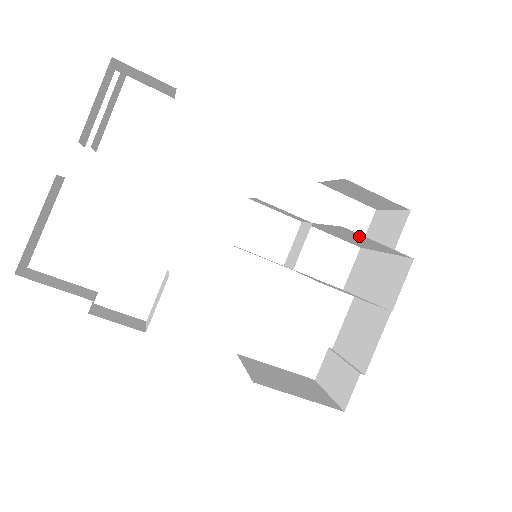
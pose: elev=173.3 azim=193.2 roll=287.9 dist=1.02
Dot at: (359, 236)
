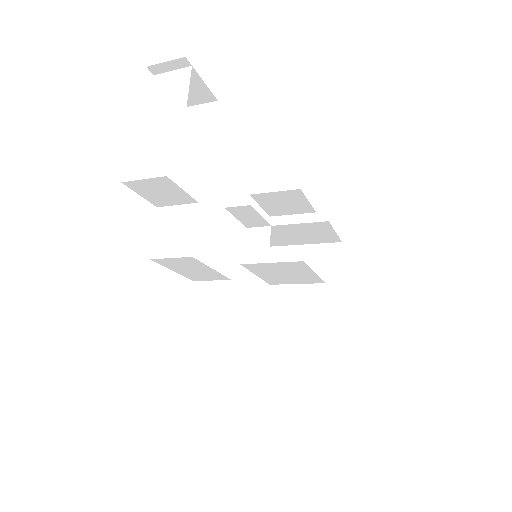
Dot at: (322, 229)
